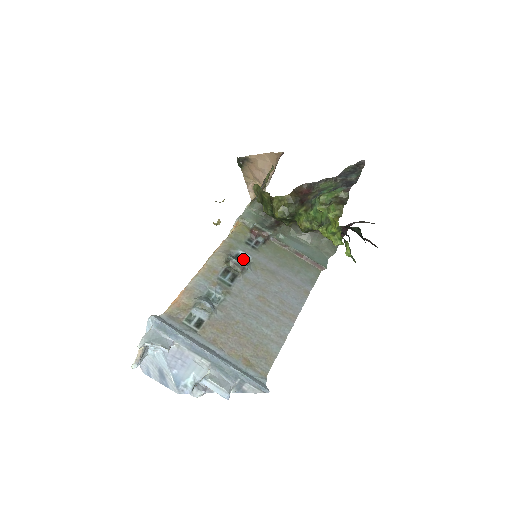
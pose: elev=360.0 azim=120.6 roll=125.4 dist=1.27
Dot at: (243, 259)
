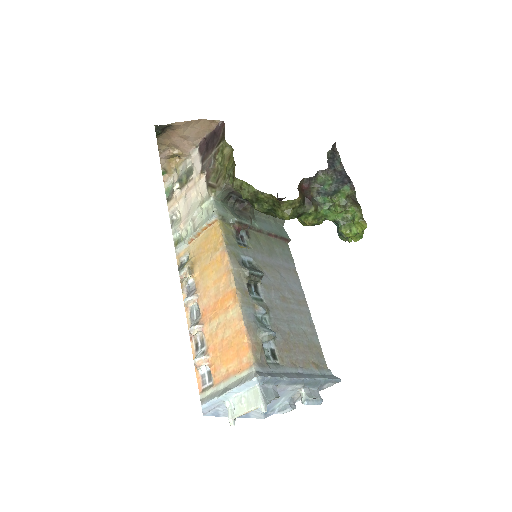
Dot at: (249, 264)
